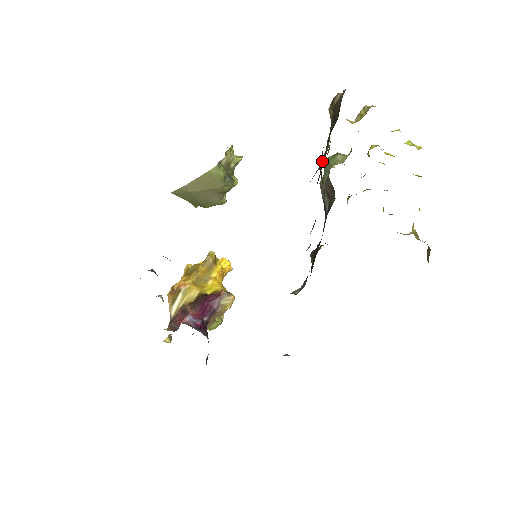
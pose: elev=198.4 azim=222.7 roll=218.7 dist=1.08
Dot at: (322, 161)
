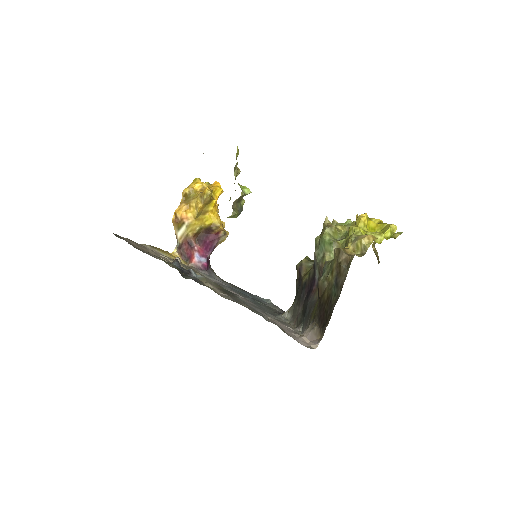
Dot at: (321, 289)
